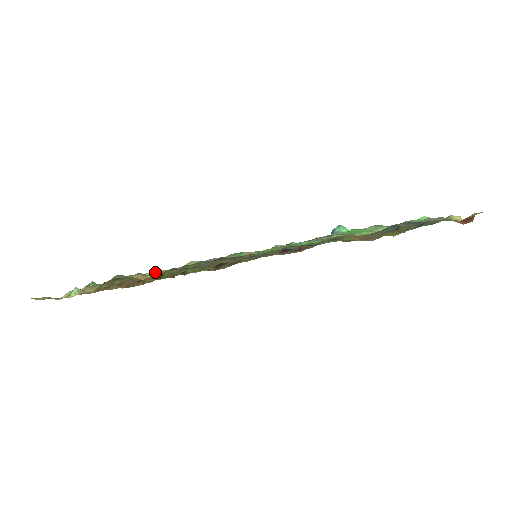
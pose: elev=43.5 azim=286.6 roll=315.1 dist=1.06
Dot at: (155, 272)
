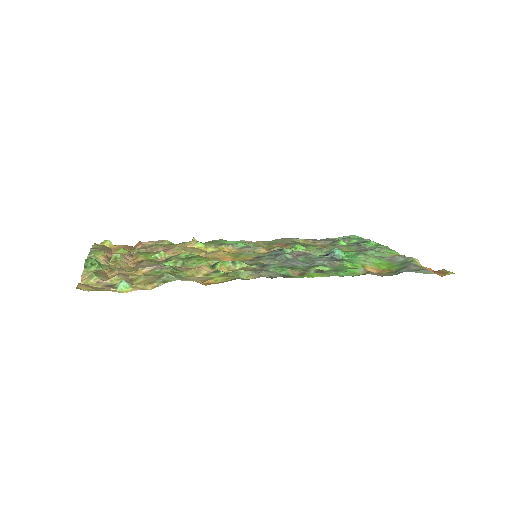
Dot at: (174, 262)
